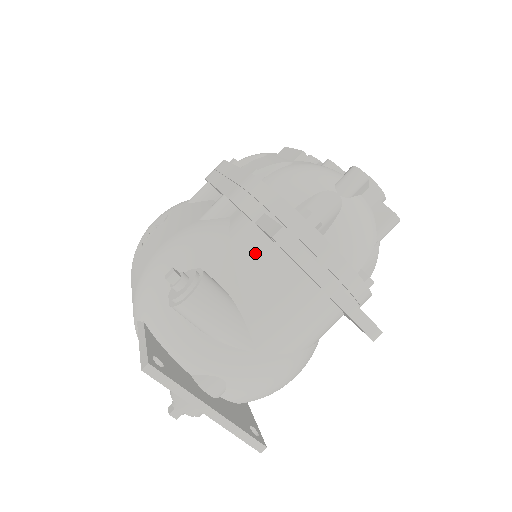
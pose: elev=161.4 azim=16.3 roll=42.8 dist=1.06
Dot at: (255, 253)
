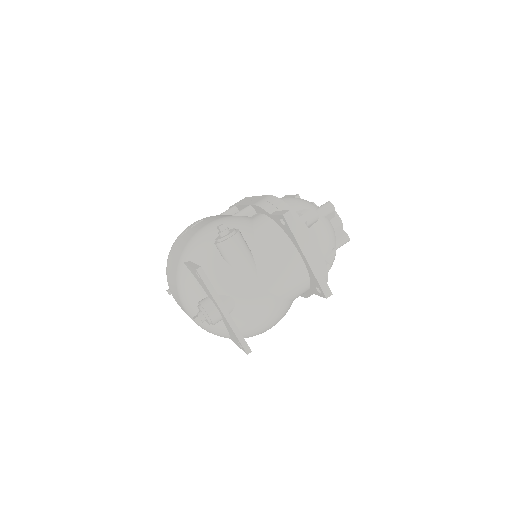
Dot at: (268, 230)
